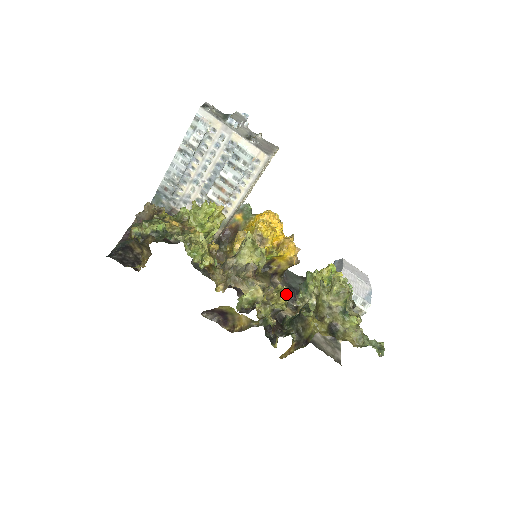
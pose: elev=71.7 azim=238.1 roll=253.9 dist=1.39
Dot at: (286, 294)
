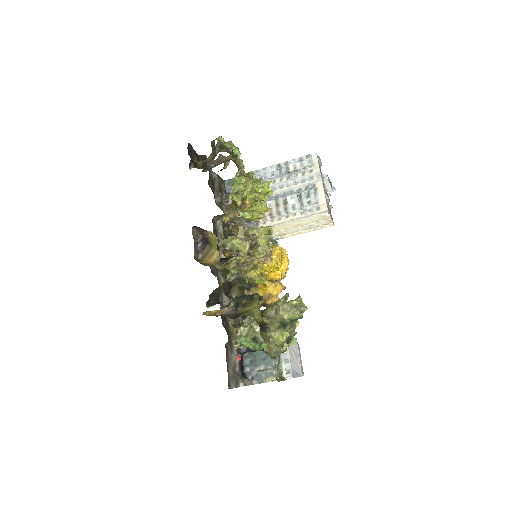
Dot at: occluded
